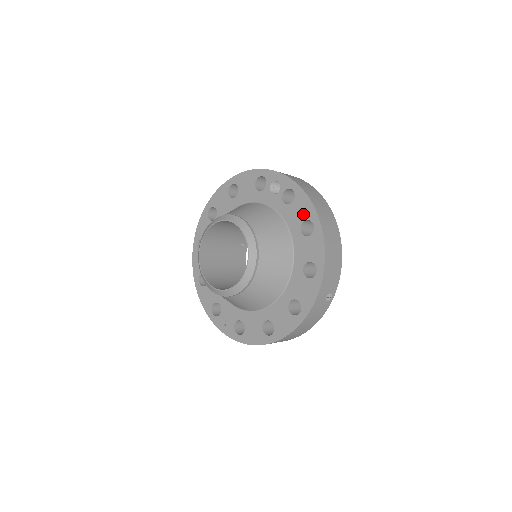
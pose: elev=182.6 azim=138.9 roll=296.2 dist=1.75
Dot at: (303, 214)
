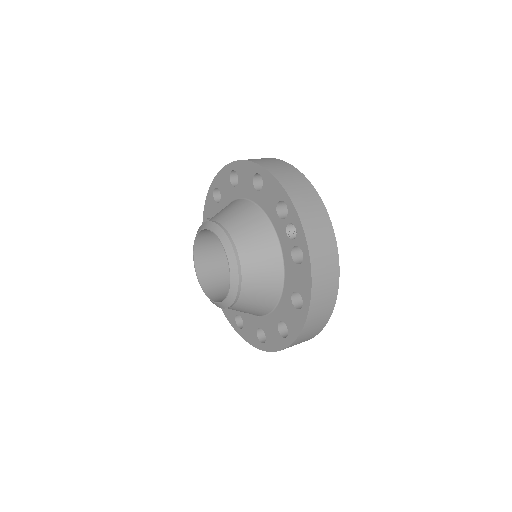
Dot at: (300, 286)
